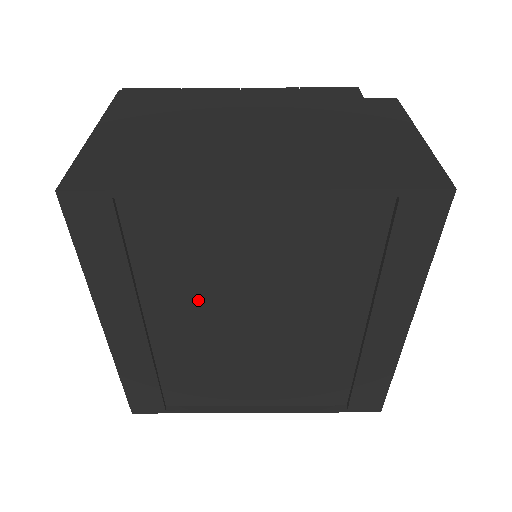
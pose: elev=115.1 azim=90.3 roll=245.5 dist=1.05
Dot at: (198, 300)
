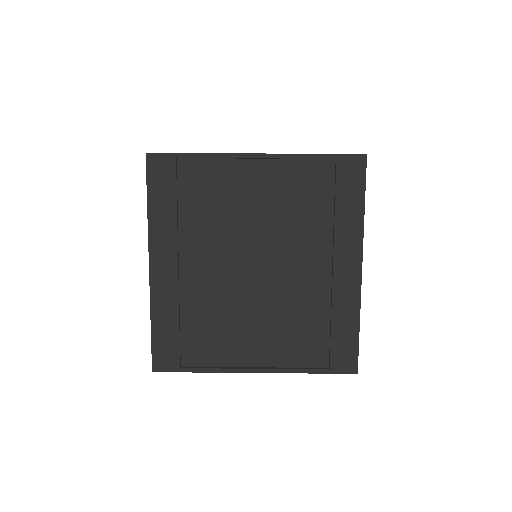
Dot at: (217, 243)
